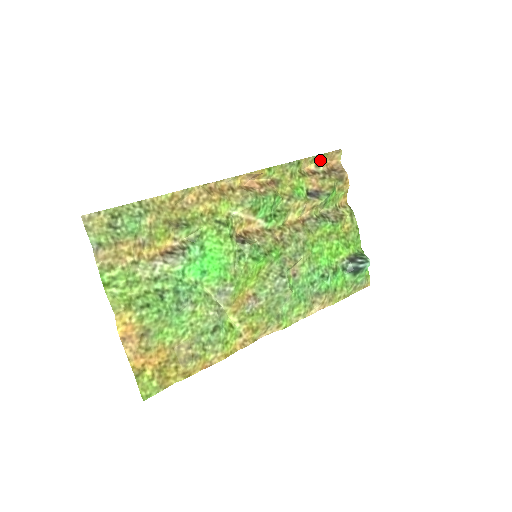
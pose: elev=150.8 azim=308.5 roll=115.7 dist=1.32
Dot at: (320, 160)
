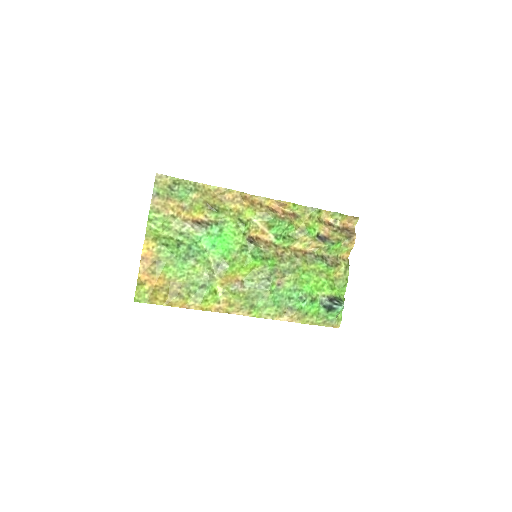
Dot at: (339, 218)
